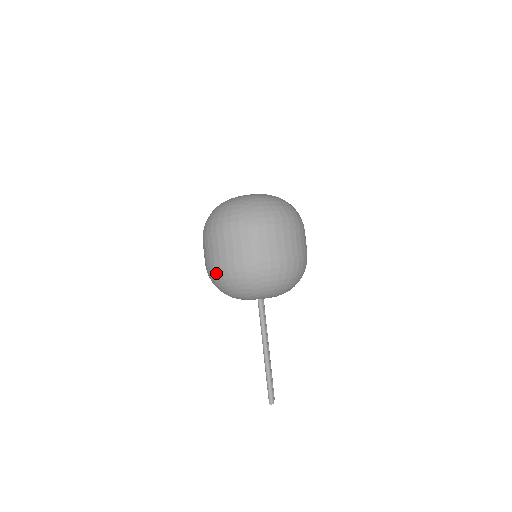
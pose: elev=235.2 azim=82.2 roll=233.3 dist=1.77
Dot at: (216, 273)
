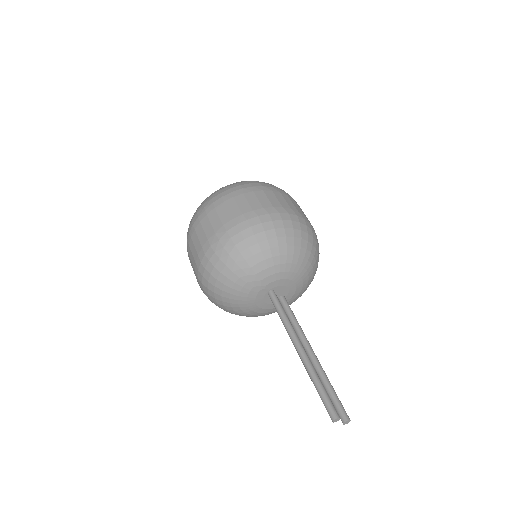
Dot at: (201, 282)
